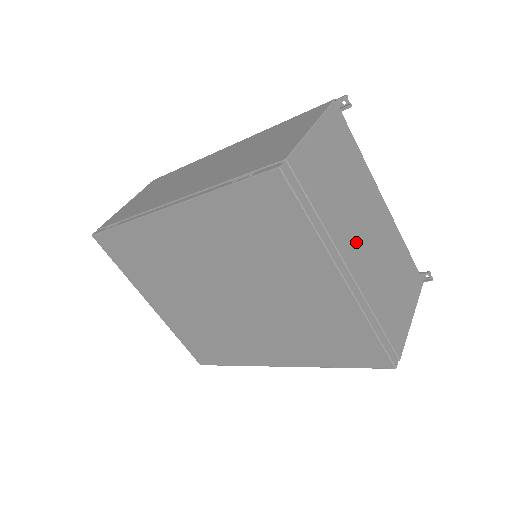
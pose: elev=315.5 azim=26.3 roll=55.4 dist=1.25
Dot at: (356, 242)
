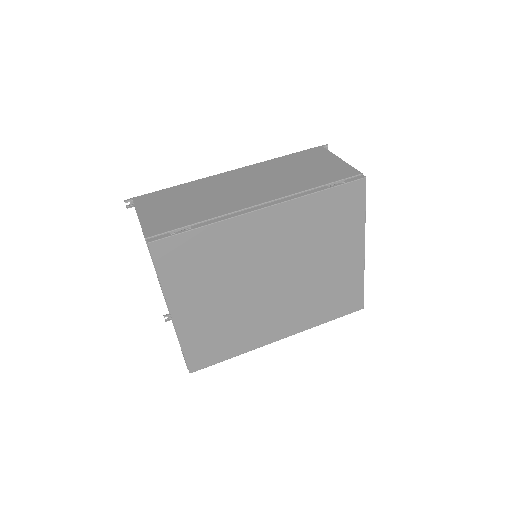
Dot at: occluded
